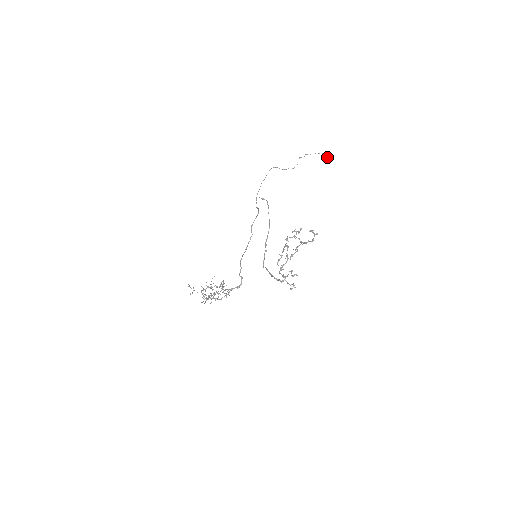
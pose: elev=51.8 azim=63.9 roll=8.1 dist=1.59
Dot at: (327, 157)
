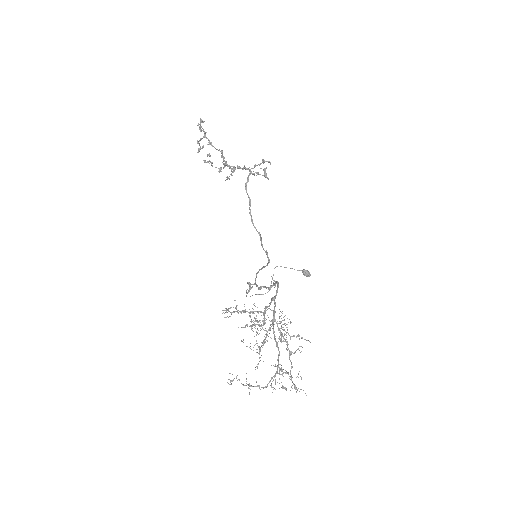
Dot at: (302, 270)
